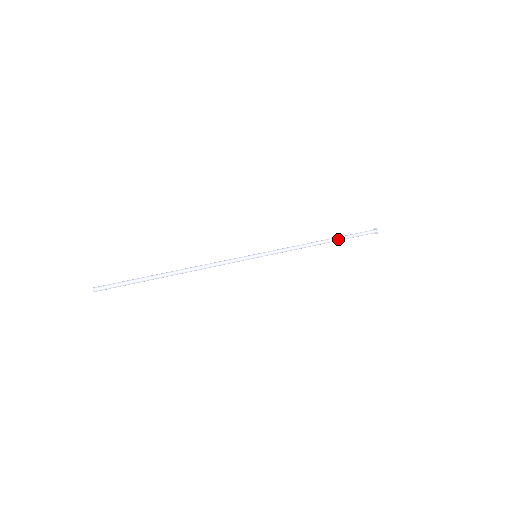
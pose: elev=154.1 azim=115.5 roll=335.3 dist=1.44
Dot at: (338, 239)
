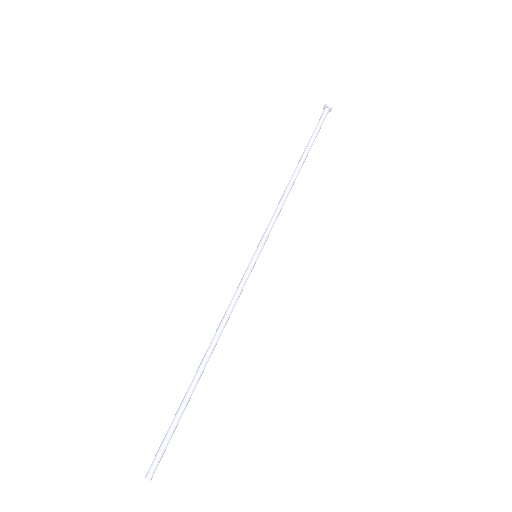
Dot at: occluded
